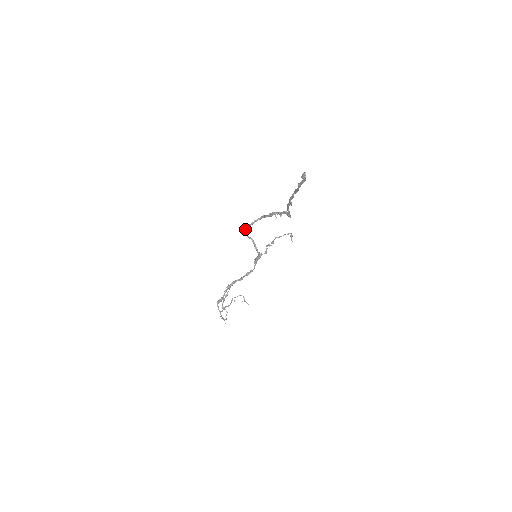
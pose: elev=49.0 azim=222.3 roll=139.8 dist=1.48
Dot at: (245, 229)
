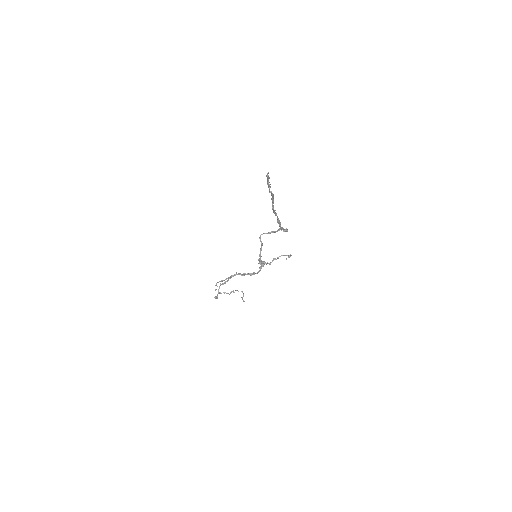
Dot at: (262, 234)
